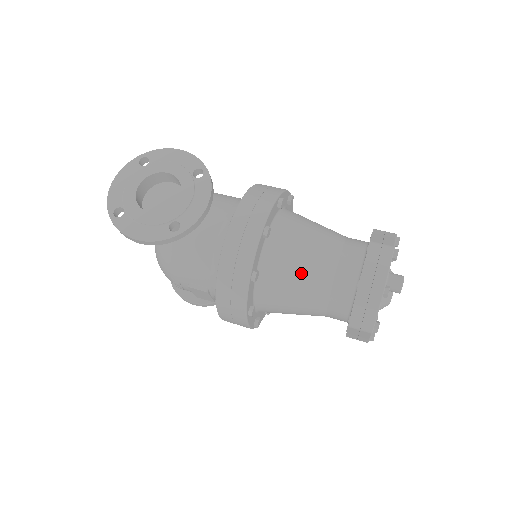
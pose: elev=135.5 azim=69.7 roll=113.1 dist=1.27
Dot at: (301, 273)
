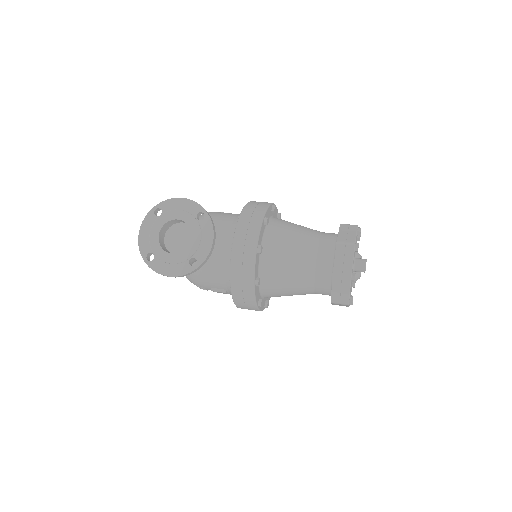
Dot at: (291, 272)
